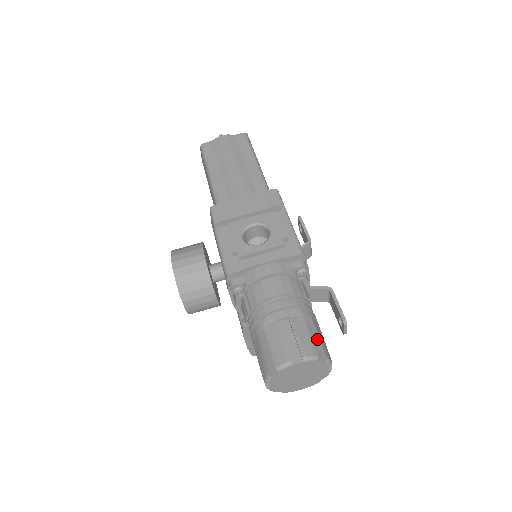
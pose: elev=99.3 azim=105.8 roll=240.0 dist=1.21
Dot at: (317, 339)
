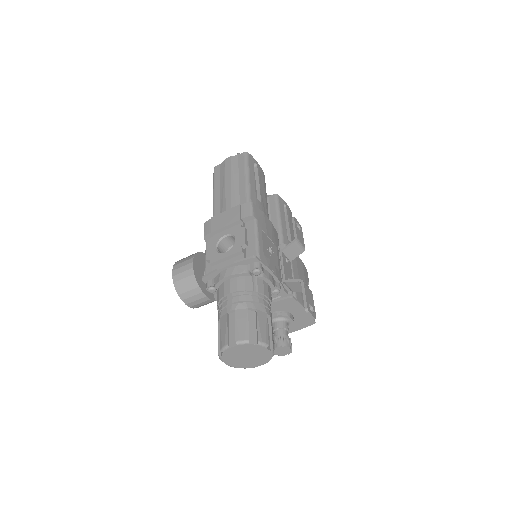
Dot at: (256, 326)
